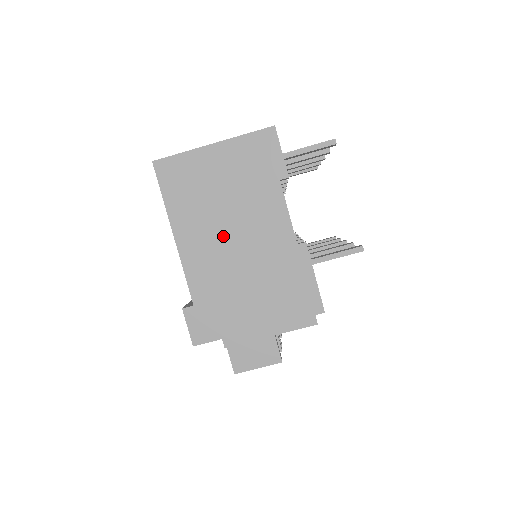
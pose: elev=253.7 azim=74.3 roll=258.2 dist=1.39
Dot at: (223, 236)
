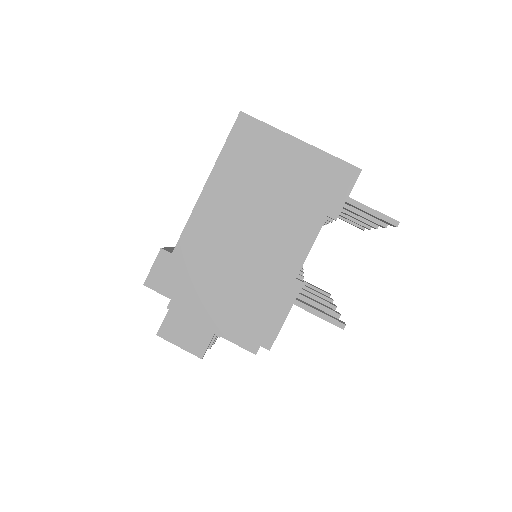
Dot at: (244, 220)
